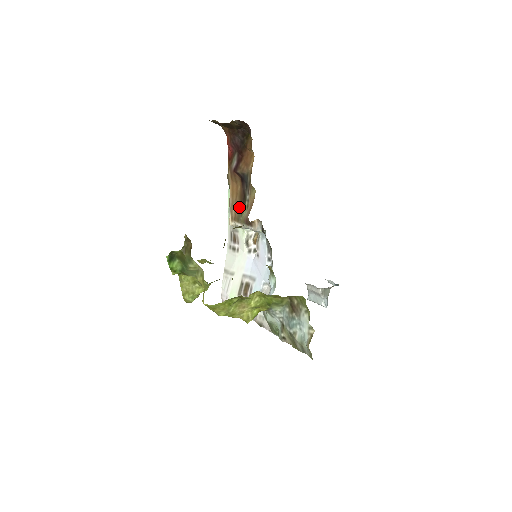
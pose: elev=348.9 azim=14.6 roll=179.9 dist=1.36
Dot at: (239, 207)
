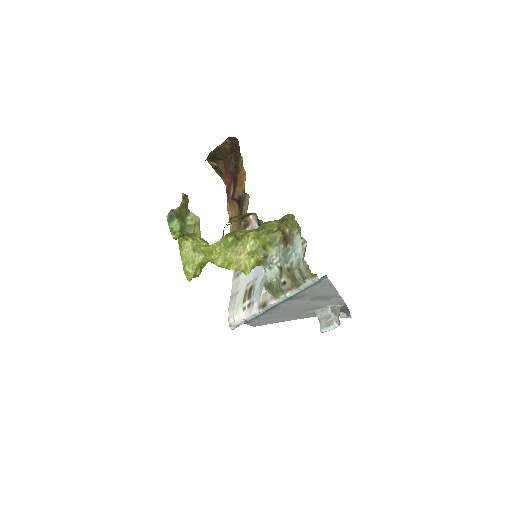
Dot at: (238, 225)
